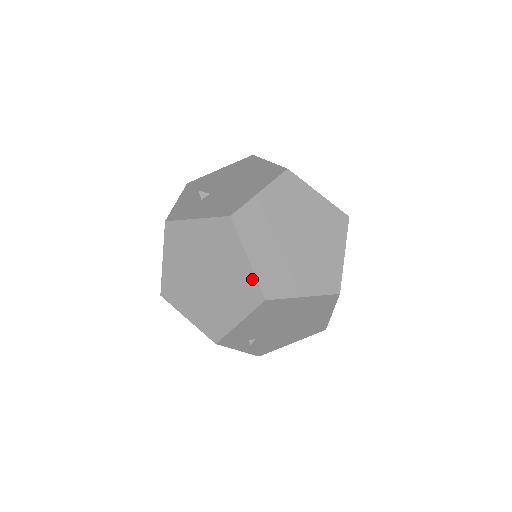
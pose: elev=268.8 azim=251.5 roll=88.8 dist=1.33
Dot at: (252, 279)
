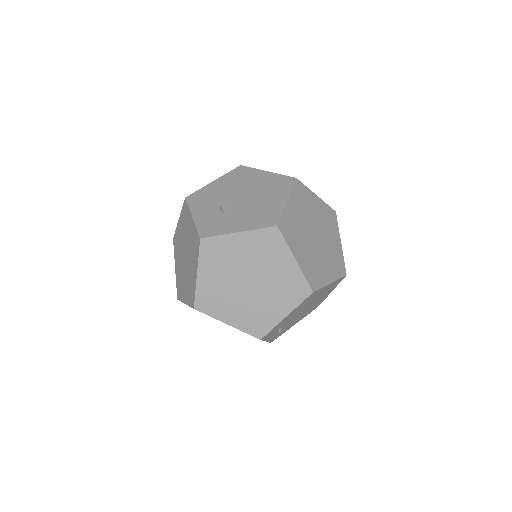
Dot at: (300, 277)
